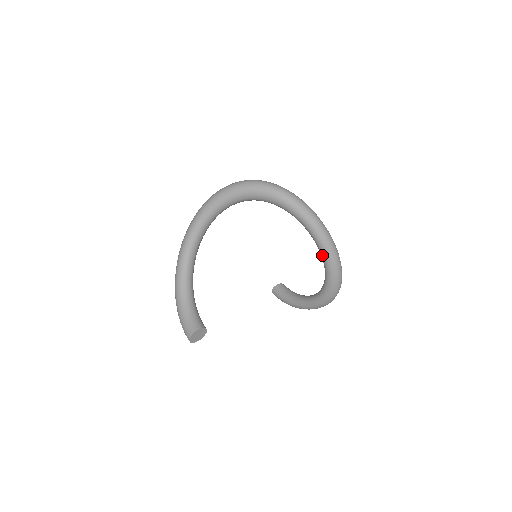
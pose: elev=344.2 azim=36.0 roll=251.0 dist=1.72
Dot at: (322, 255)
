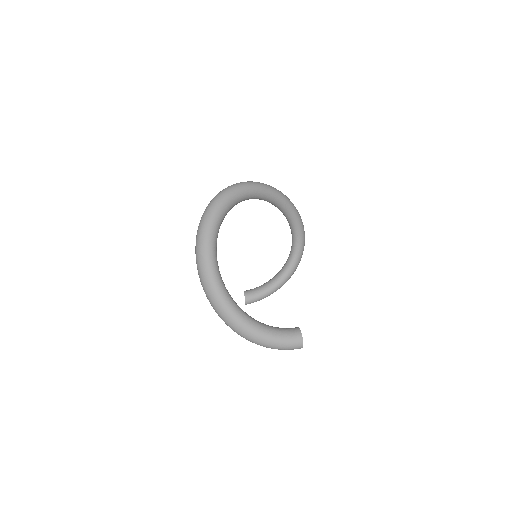
Dot at: (292, 216)
